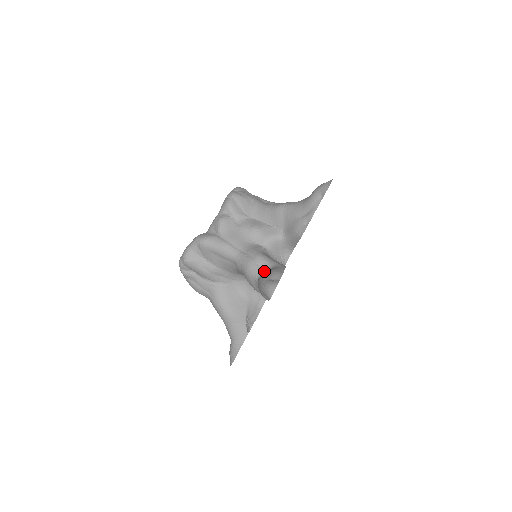
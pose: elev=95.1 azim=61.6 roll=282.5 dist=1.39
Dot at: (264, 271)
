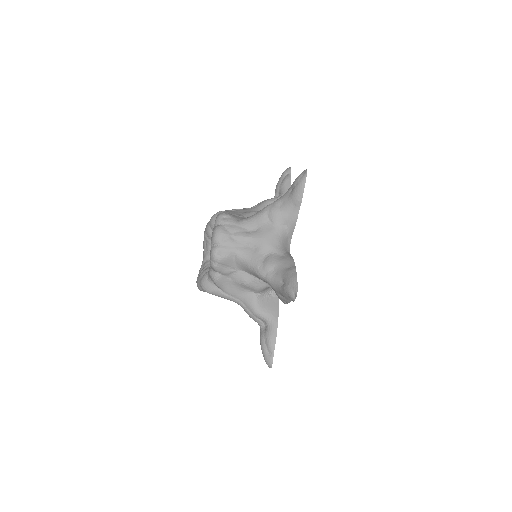
Dot at: (263, 322)
